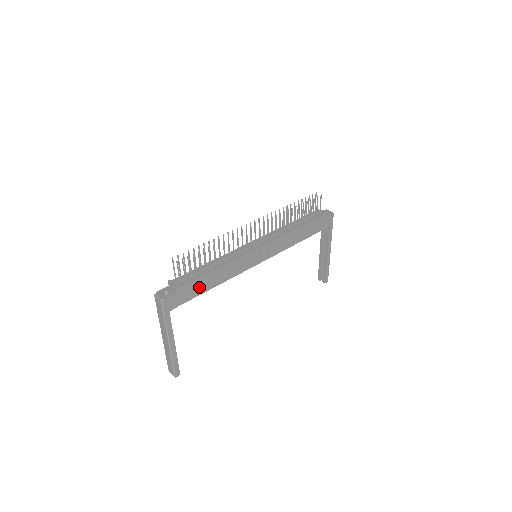
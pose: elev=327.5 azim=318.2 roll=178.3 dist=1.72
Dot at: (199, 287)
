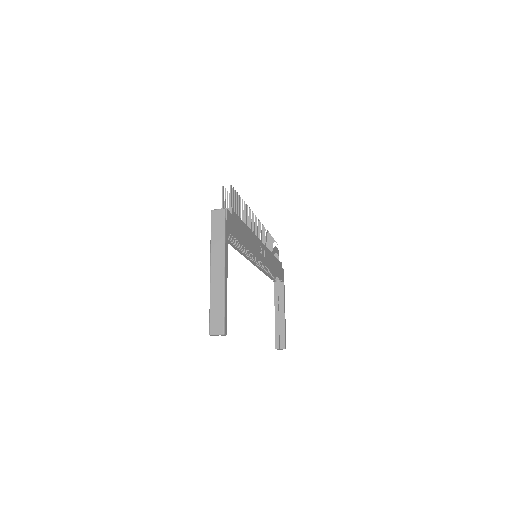
Dot at: (240, 230)
